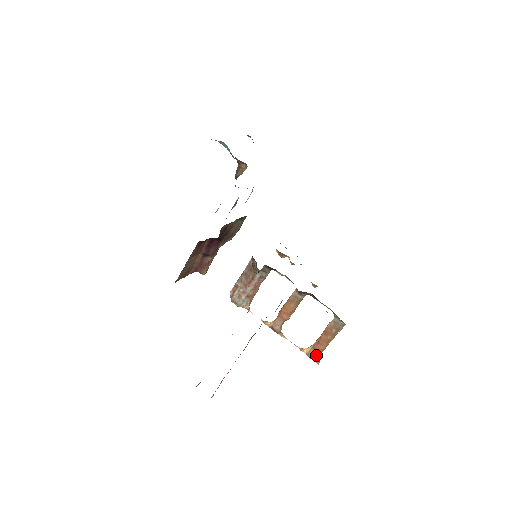
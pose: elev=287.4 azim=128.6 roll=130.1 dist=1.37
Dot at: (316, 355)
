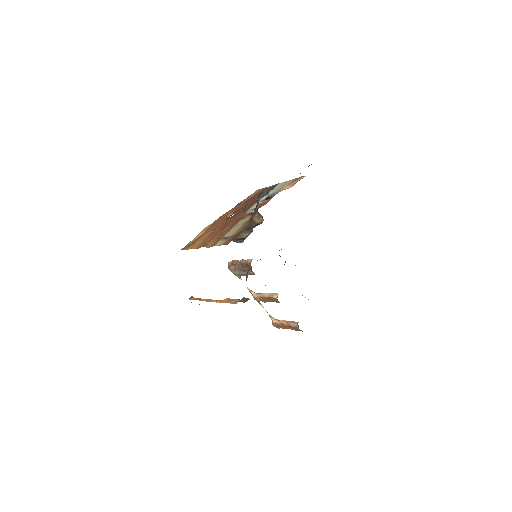
Dot at: (278, 327)
